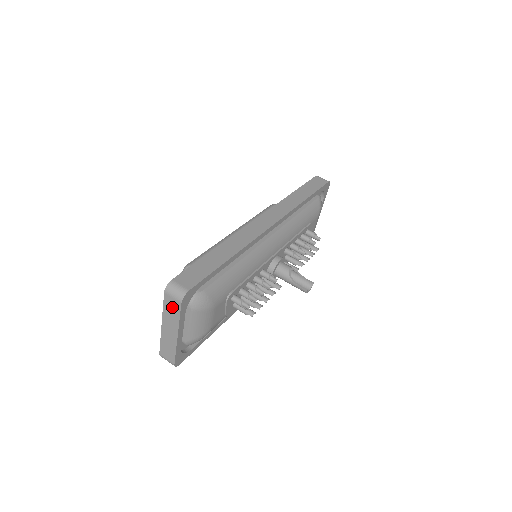
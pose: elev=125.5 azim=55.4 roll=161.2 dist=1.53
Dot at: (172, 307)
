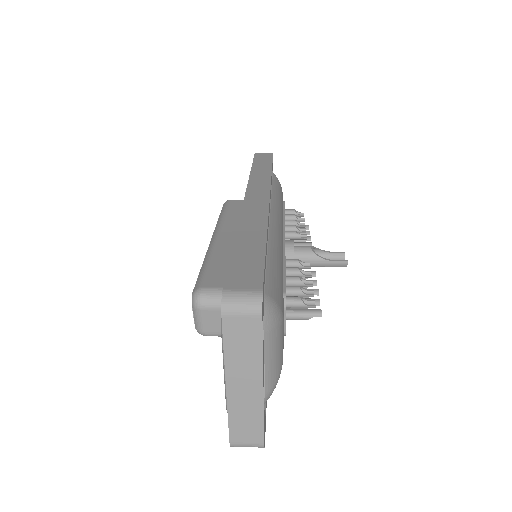
Dot at: (243, 336)
